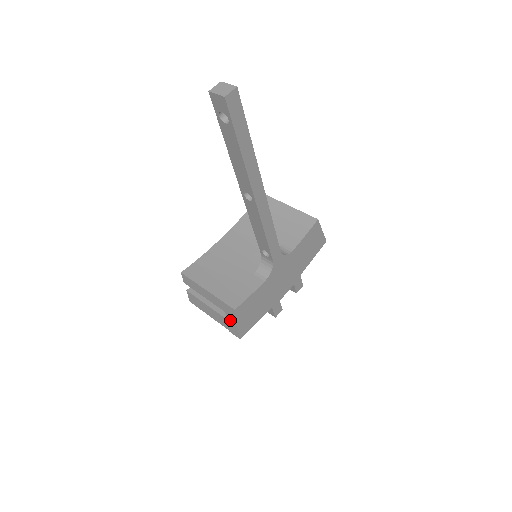
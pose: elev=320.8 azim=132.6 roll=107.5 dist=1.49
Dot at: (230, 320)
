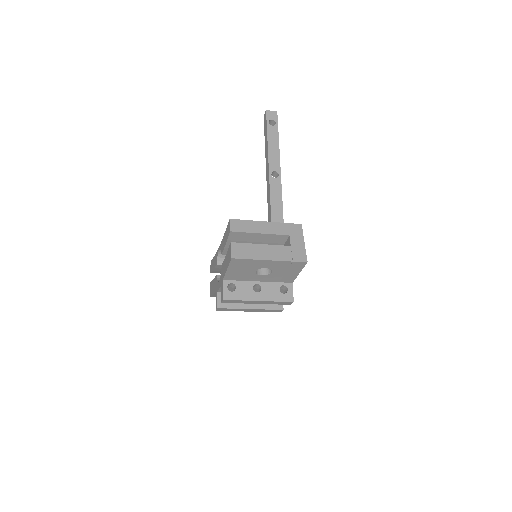
Dot at: (295, 242)
